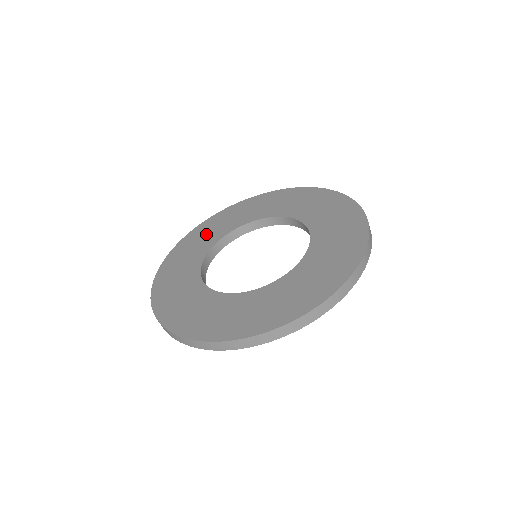
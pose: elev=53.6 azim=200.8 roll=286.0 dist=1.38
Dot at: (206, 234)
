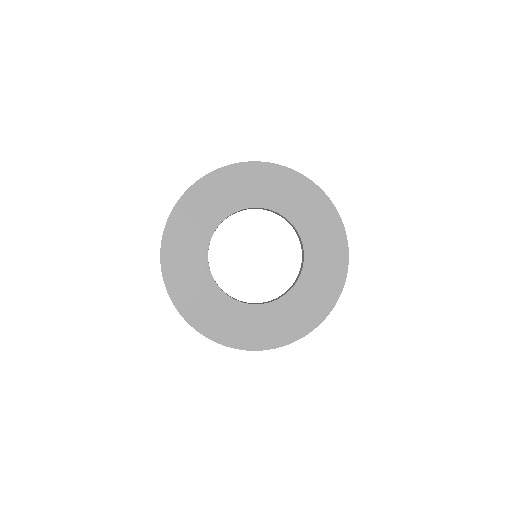
Dot at: (229, 190)
